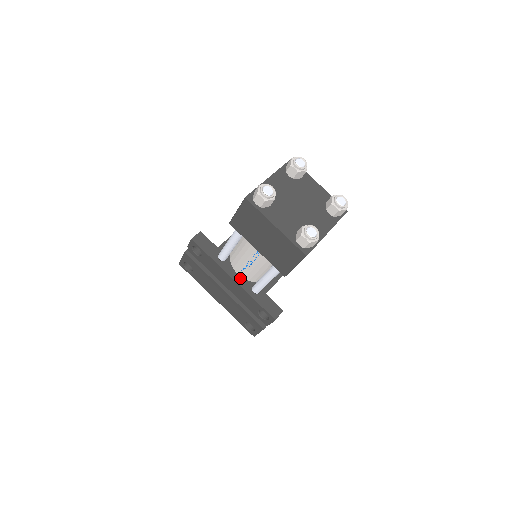
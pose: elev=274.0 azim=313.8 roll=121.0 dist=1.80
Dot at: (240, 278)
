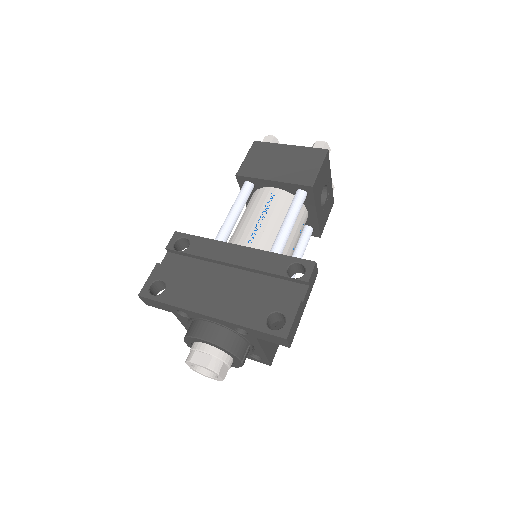
Dot at: occluded
